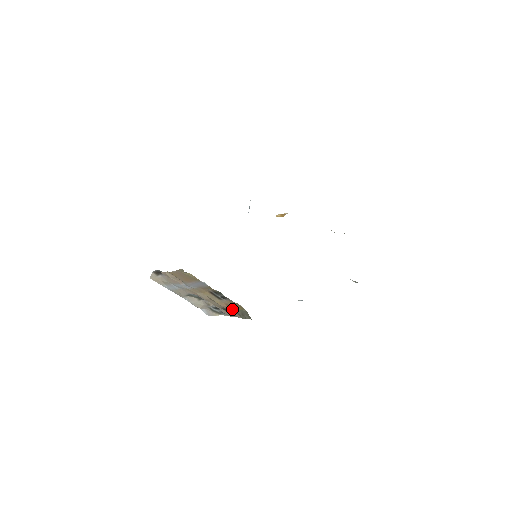
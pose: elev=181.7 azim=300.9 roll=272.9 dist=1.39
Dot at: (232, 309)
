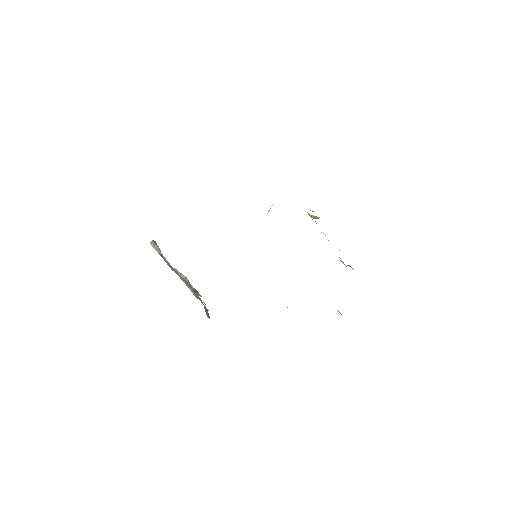
Dot at: occluded
